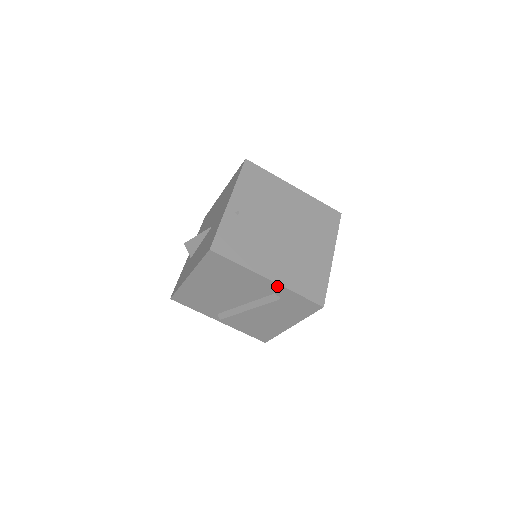
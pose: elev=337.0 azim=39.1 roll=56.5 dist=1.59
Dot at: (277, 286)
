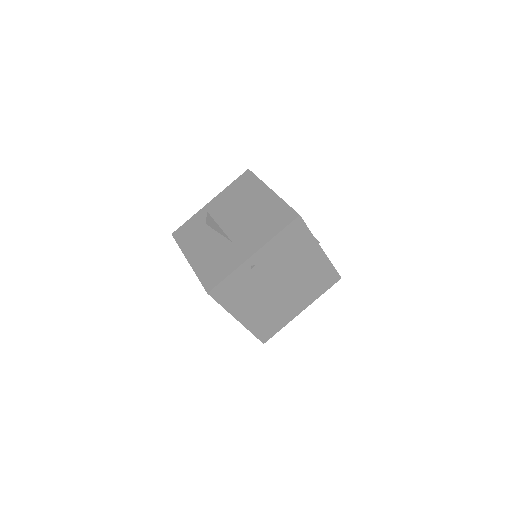
Dot at: (242, 323)
